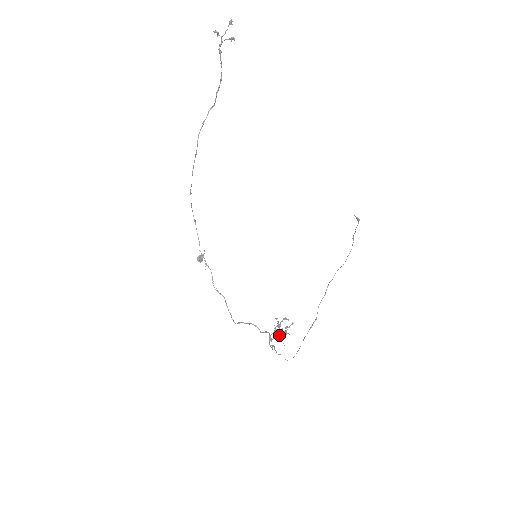
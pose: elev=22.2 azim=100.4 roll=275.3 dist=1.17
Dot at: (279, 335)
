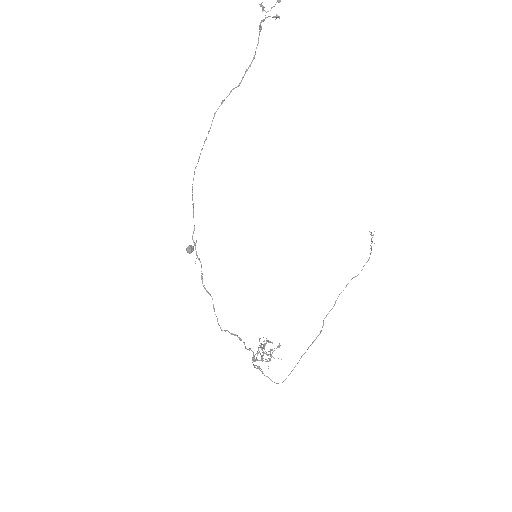
Dot at: occluded
